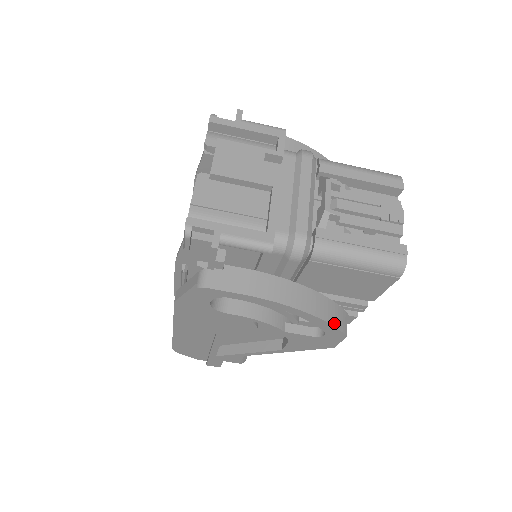
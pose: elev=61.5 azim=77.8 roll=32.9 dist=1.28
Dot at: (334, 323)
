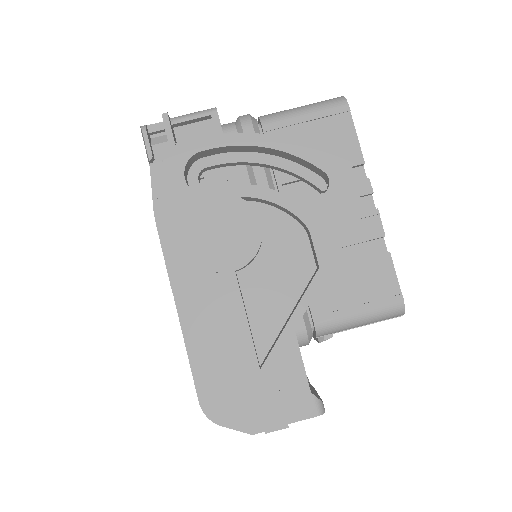
Dot at: (321, 151)
